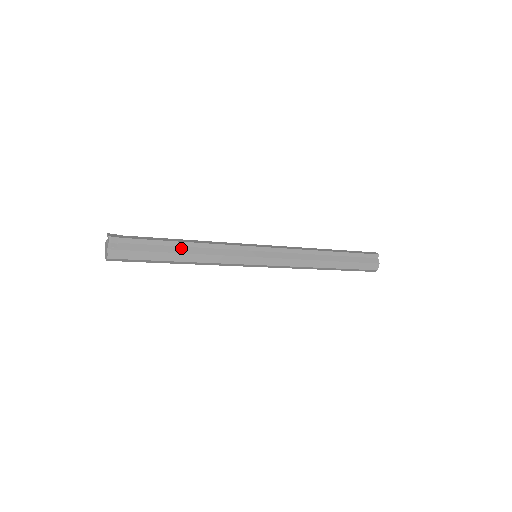
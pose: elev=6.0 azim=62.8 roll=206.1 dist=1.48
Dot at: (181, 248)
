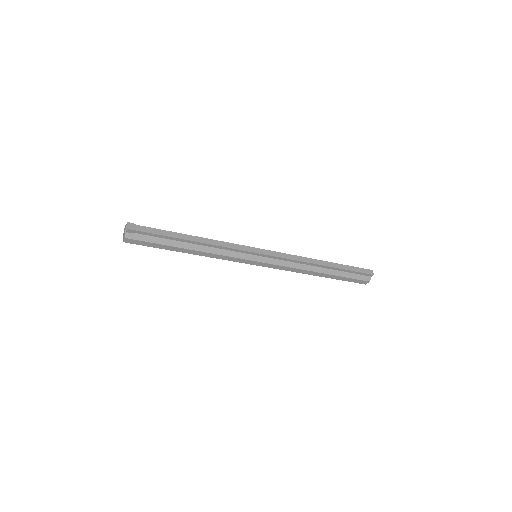
Dot at: (188, 244)
